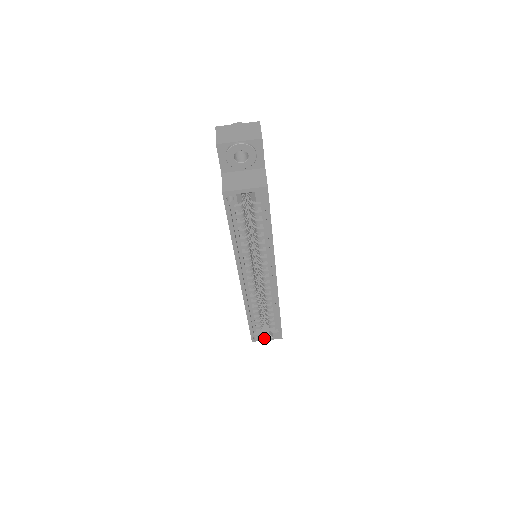
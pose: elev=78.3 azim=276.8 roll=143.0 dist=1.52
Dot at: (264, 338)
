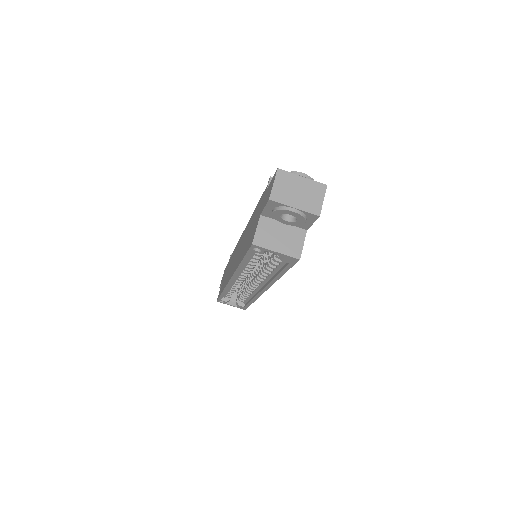
Dot at: (229, 304)
